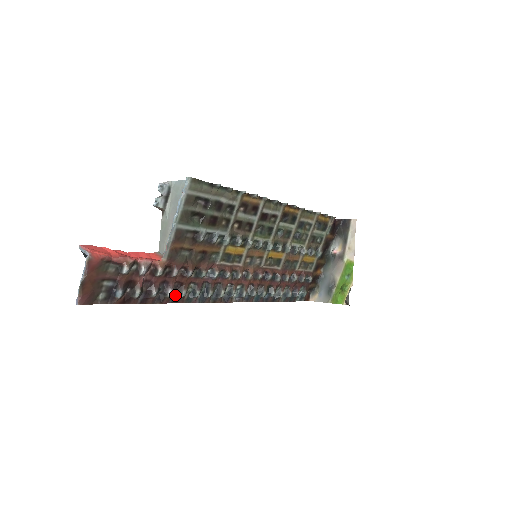
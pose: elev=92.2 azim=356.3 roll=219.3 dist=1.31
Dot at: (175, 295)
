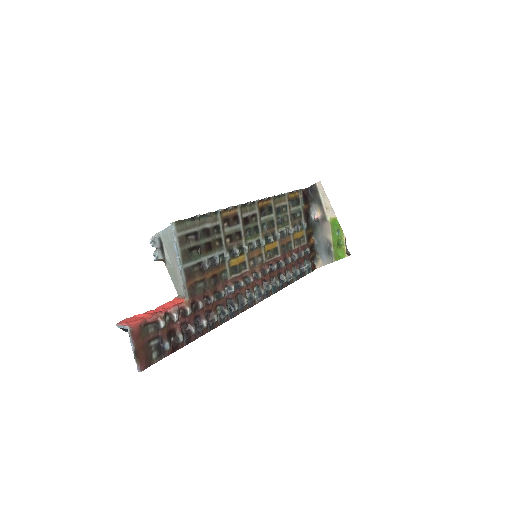
Dot at: (209, 323)
